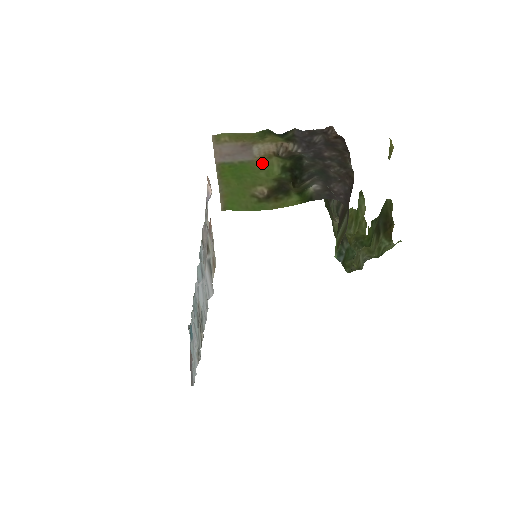
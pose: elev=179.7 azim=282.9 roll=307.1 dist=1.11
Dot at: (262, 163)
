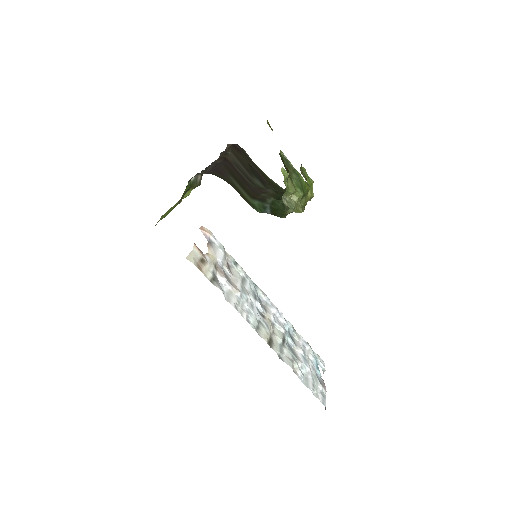
Dot at: occluded
